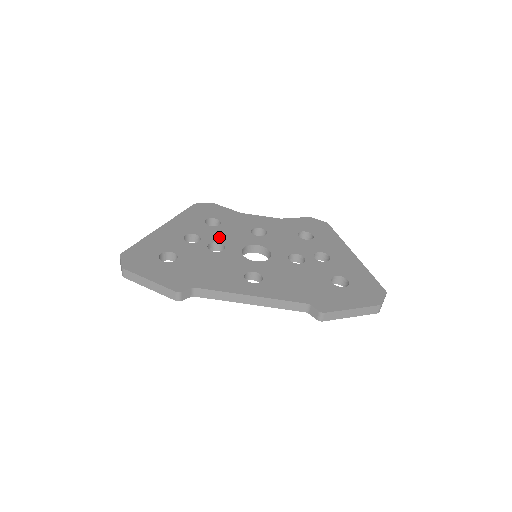
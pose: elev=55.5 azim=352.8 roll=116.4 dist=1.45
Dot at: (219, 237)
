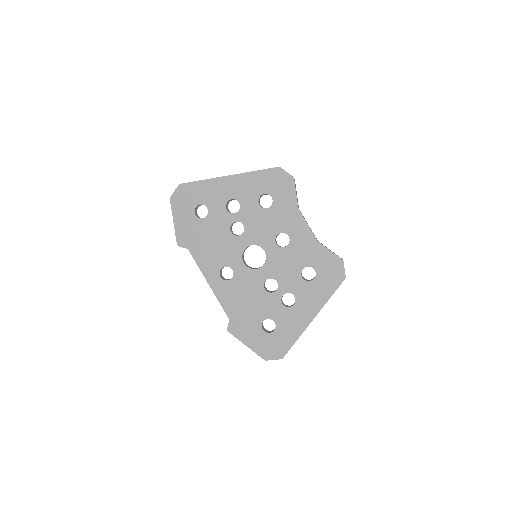
Dot at: (250, 221)
